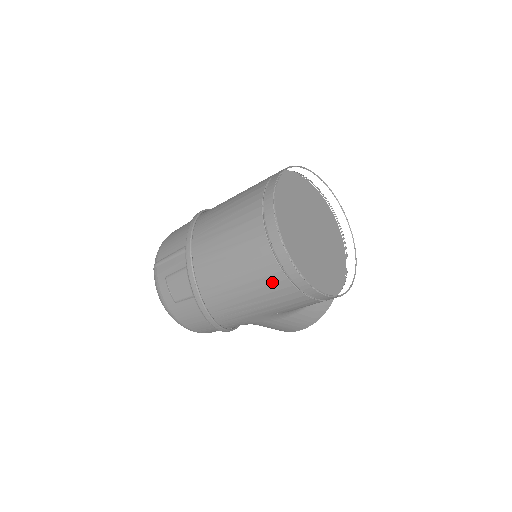
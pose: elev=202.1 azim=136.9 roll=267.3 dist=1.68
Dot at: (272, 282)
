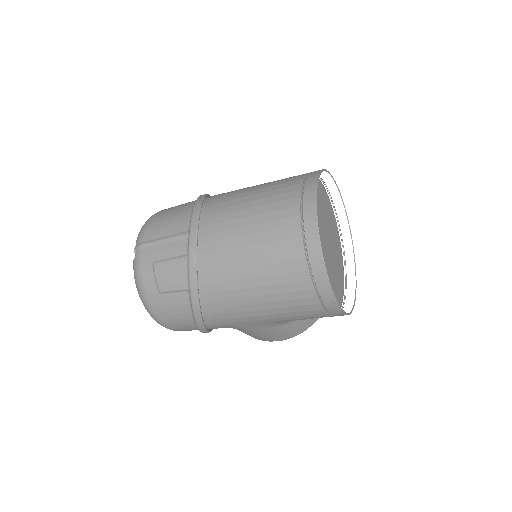
Dot at: (294, 289)
